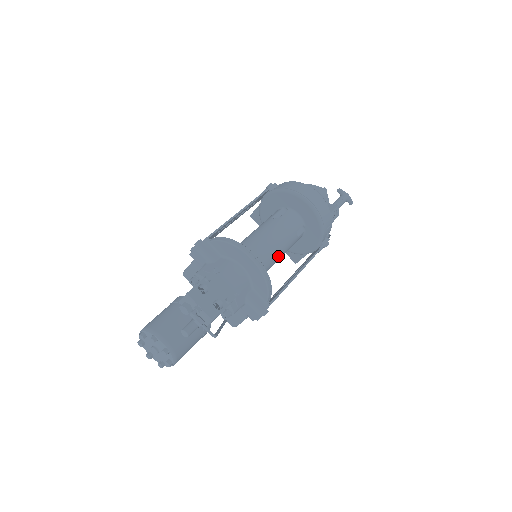
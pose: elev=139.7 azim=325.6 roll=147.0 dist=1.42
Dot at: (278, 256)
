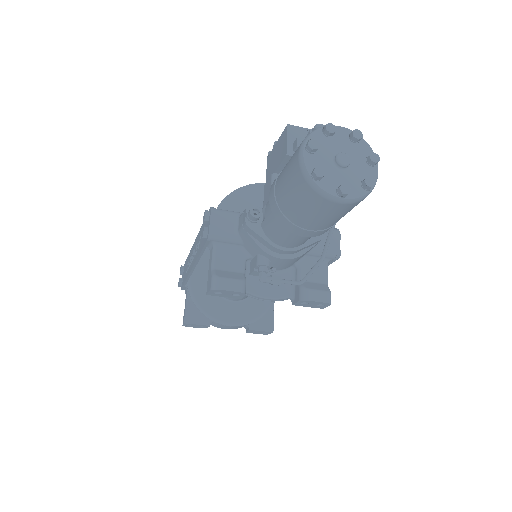
Dot at: occluded
